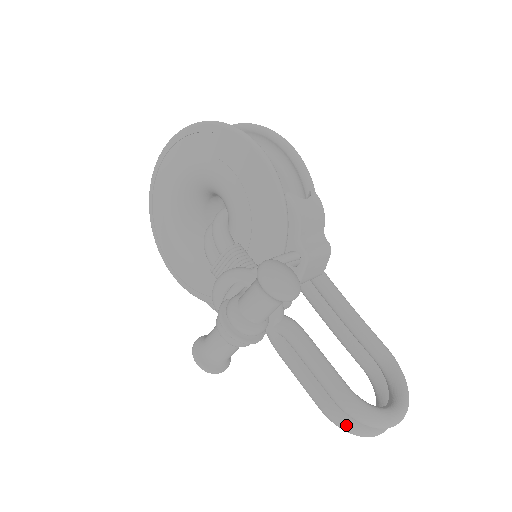
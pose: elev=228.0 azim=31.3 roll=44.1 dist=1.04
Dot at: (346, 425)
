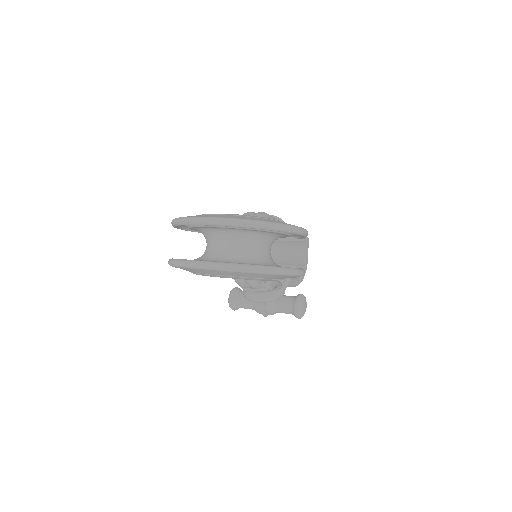
Dot at: occluded
